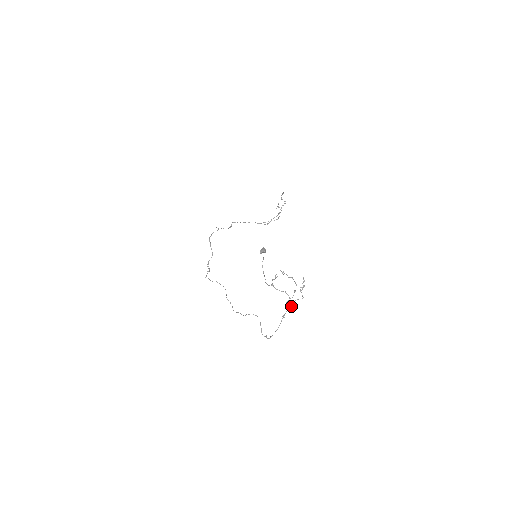
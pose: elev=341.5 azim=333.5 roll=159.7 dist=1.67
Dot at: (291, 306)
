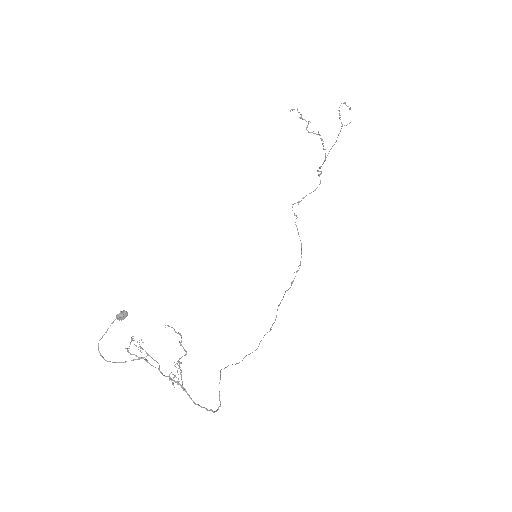
Dot at: occluded
